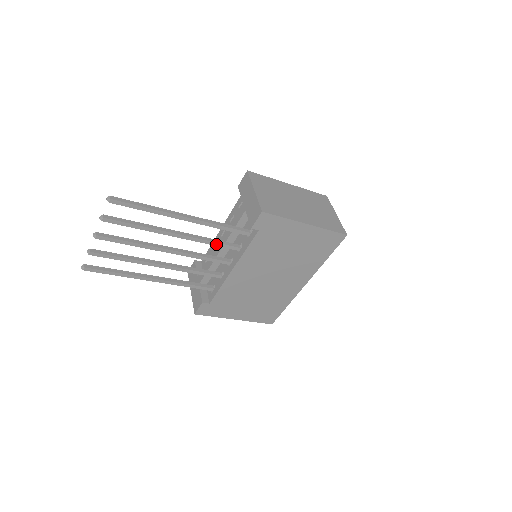
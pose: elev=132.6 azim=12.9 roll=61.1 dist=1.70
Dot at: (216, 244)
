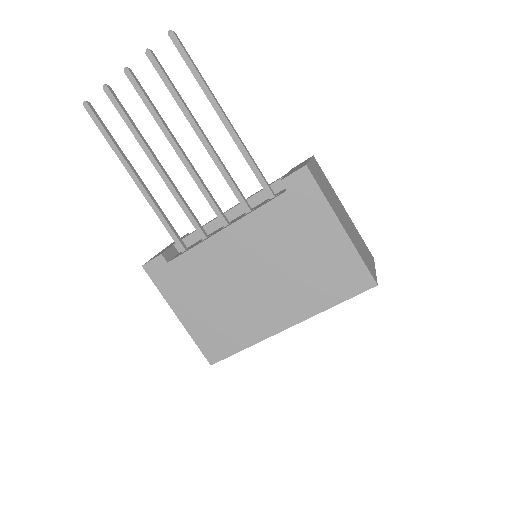
Dot at: (230, 182)
